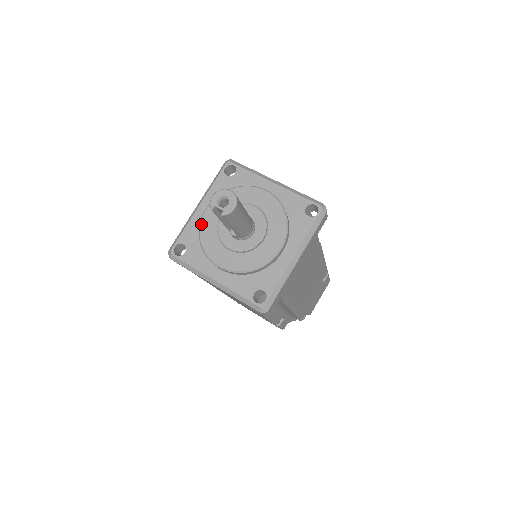
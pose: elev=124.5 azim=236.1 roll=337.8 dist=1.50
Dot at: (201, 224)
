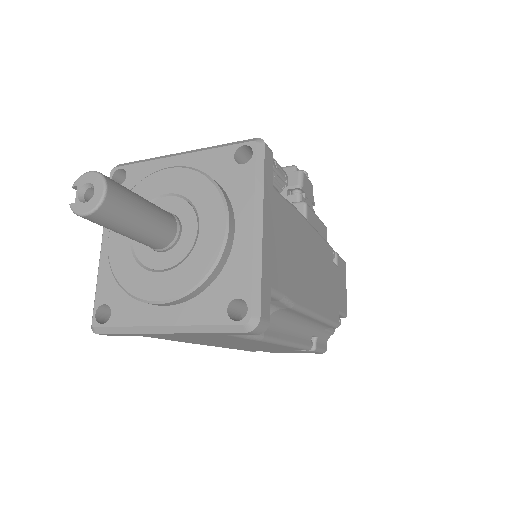
Dot at: (147, 177)
